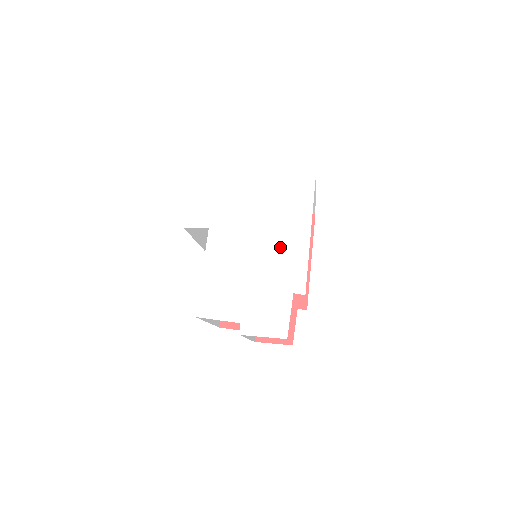
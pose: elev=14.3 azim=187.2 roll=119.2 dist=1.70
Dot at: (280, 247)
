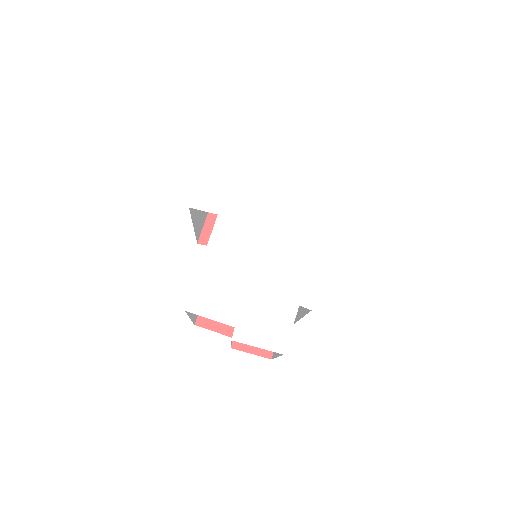
Dot at: (293, 252)
